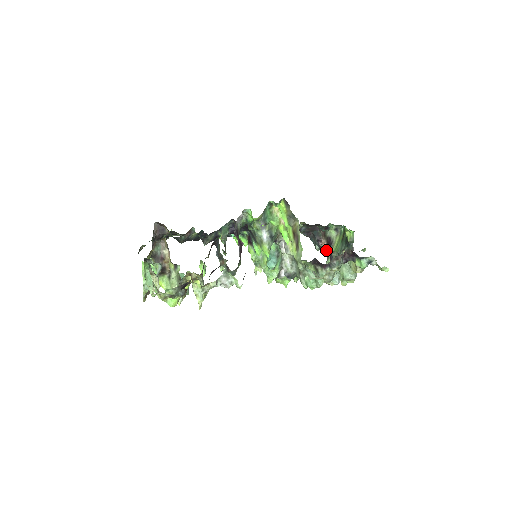
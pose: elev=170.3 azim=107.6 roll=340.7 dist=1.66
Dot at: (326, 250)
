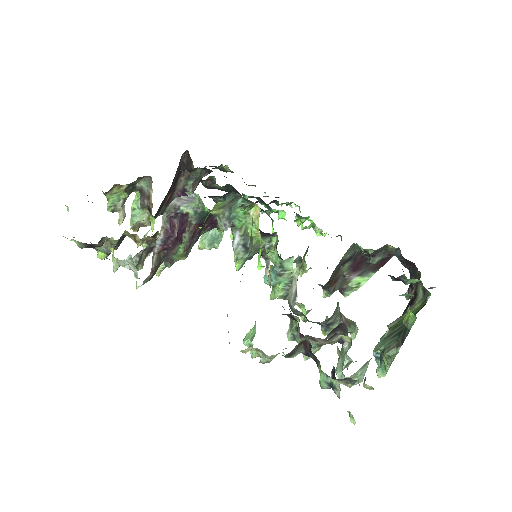
Dot at: occluded
